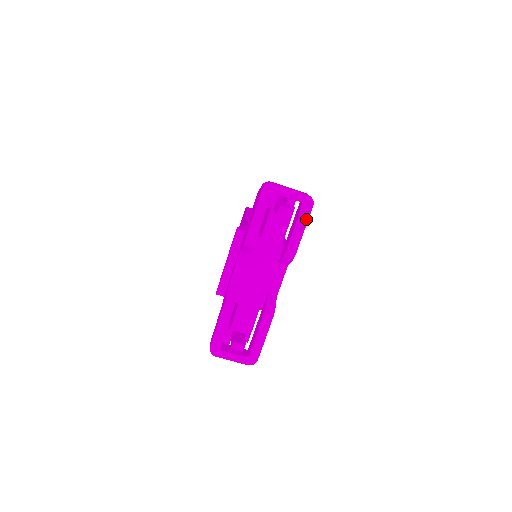
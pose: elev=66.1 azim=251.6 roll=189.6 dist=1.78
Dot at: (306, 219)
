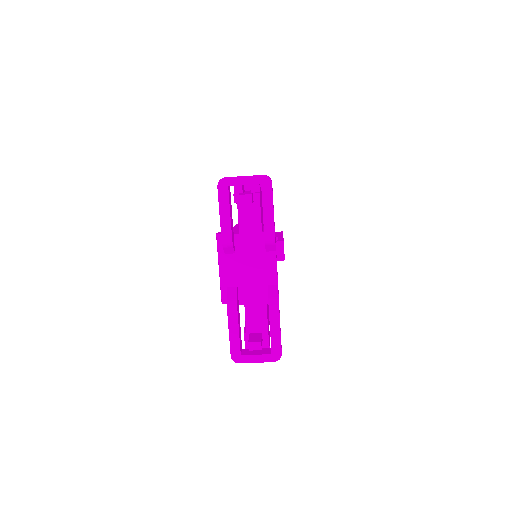
Dot at: (270, 198)
